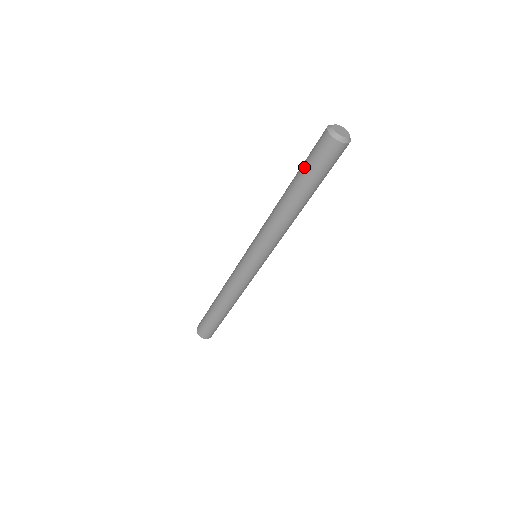
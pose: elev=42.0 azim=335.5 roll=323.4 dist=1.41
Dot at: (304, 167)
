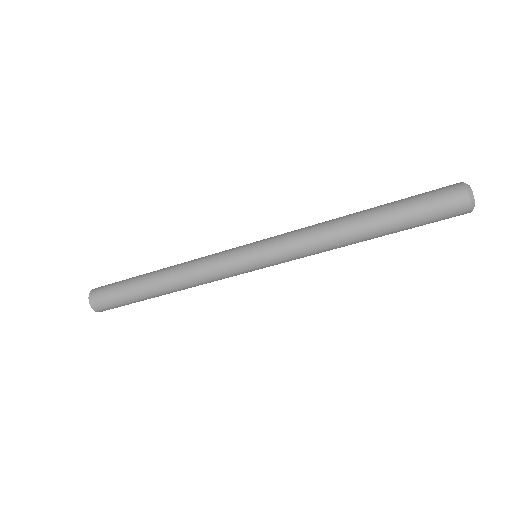
Dot at: (409, 204)
